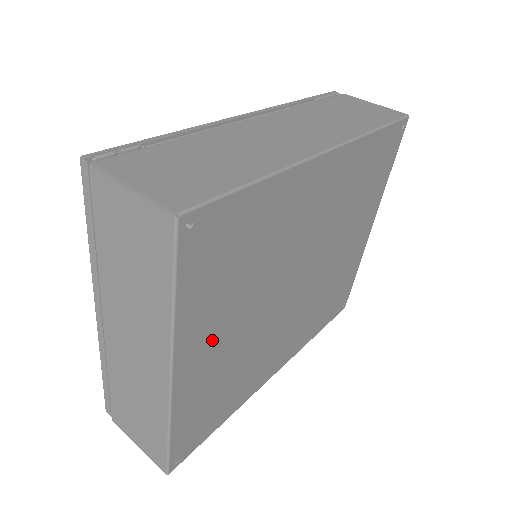
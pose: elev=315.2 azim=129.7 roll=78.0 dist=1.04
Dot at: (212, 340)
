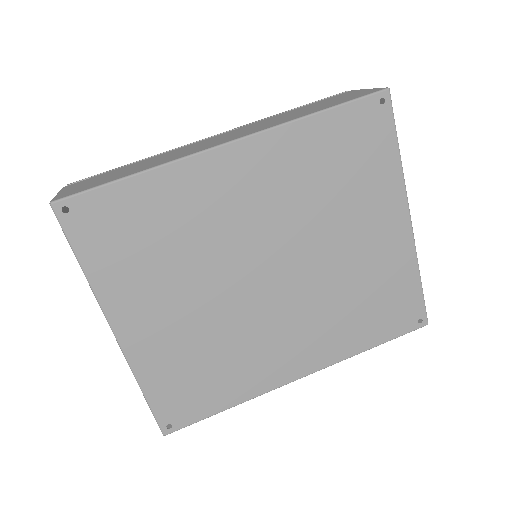
Dot at: (152, 311)
